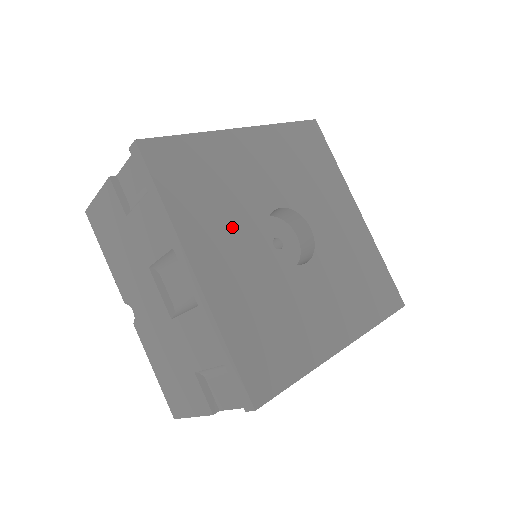
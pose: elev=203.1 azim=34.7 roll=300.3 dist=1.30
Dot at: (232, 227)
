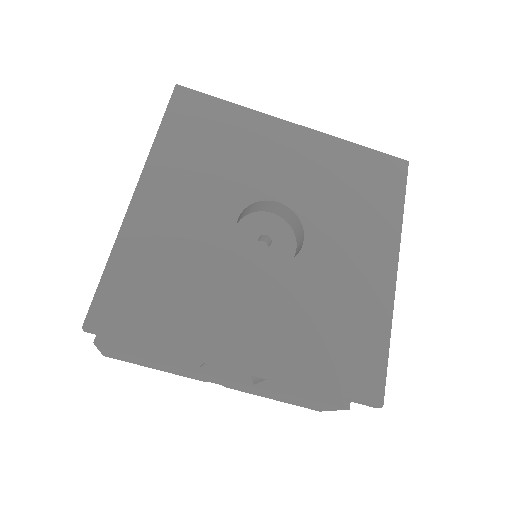
Dot at: (224, 292)
